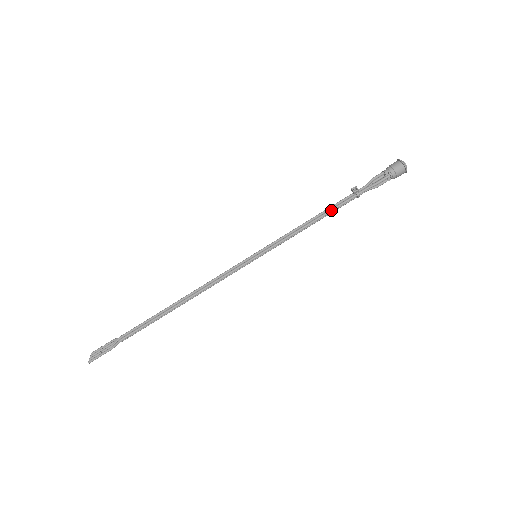
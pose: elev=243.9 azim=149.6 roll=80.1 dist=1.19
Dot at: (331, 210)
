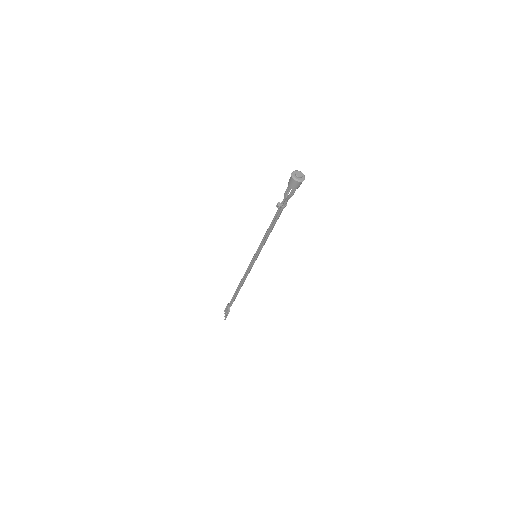
Dot at: (275, 221)
